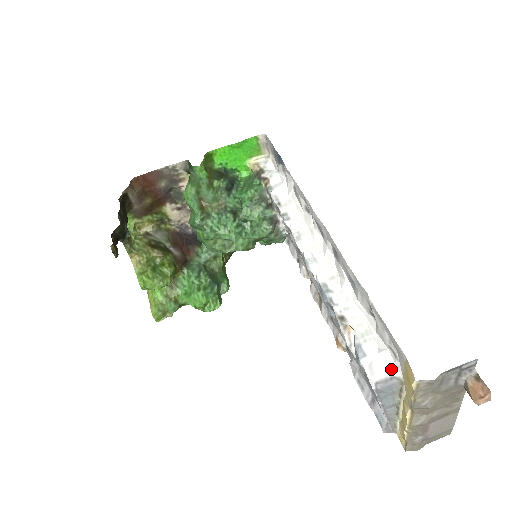
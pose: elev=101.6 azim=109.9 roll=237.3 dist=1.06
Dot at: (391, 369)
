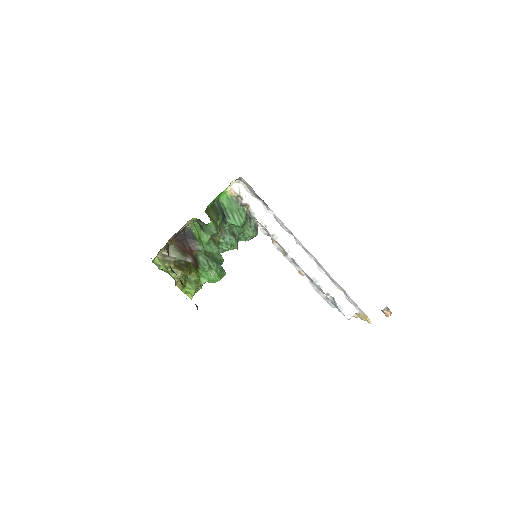
Dot at: (354, 311)
